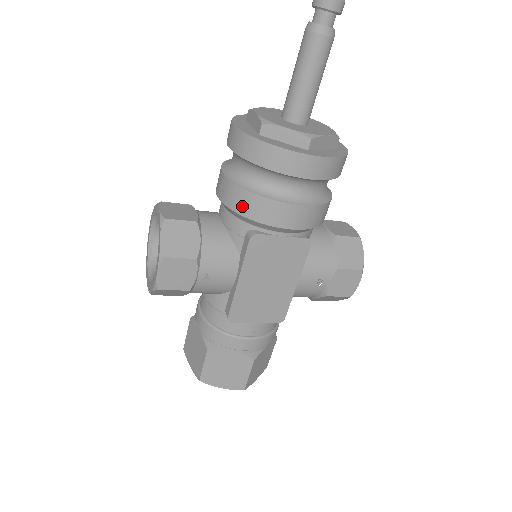
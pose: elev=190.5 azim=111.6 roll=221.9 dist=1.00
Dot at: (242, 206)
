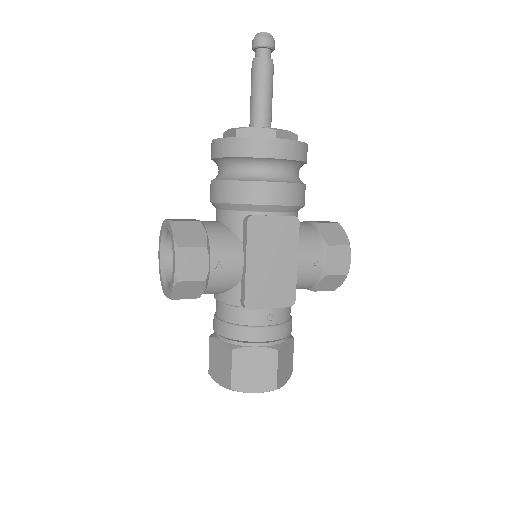
Dot at: (235, 195)
